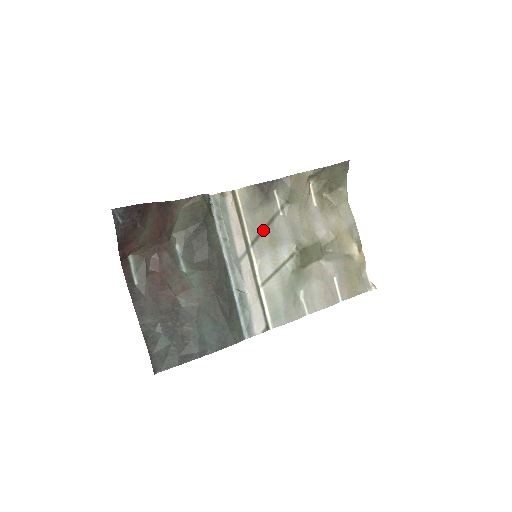
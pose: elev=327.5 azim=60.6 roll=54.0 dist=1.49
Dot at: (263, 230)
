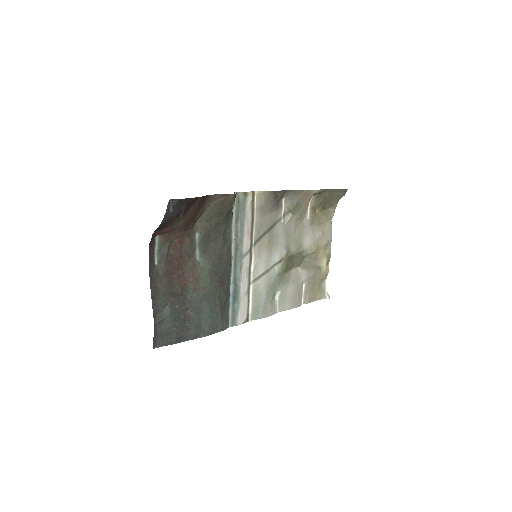
Dot at: (265, 232)
